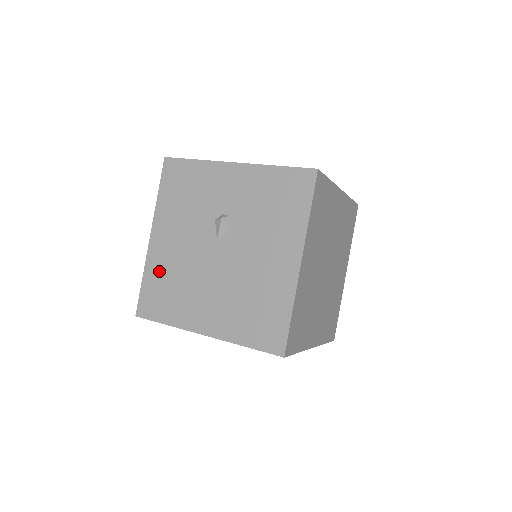
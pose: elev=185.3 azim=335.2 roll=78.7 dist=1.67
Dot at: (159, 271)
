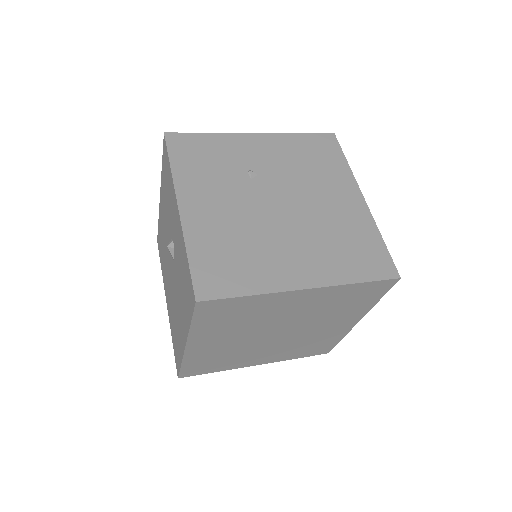
Dot at: (161, 229)
